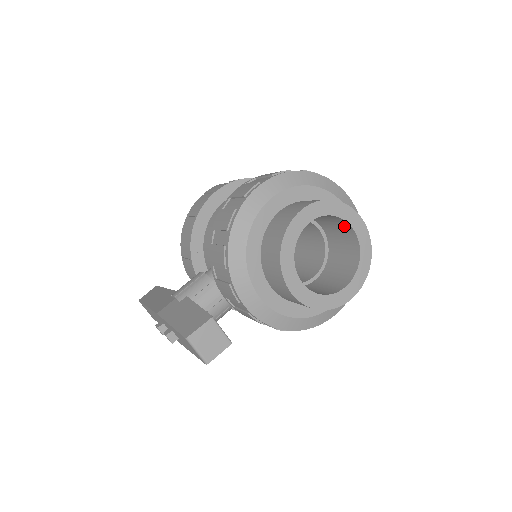
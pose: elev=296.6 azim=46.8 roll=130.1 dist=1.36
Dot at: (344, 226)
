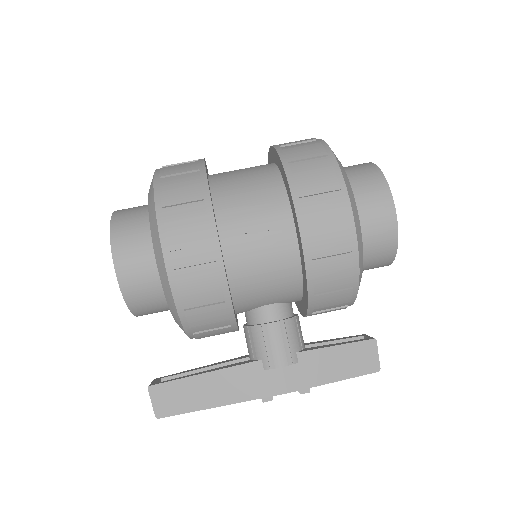
Dot at: occluded
